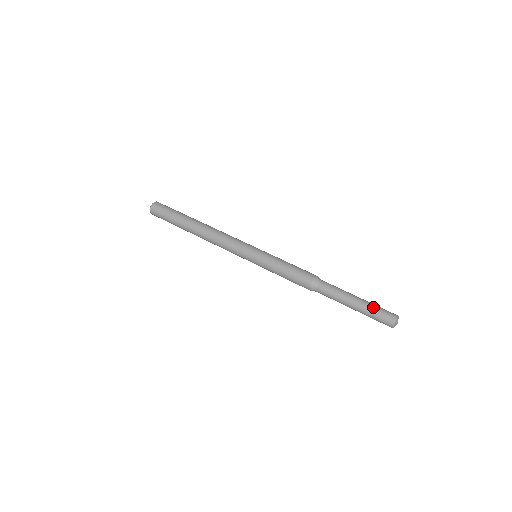
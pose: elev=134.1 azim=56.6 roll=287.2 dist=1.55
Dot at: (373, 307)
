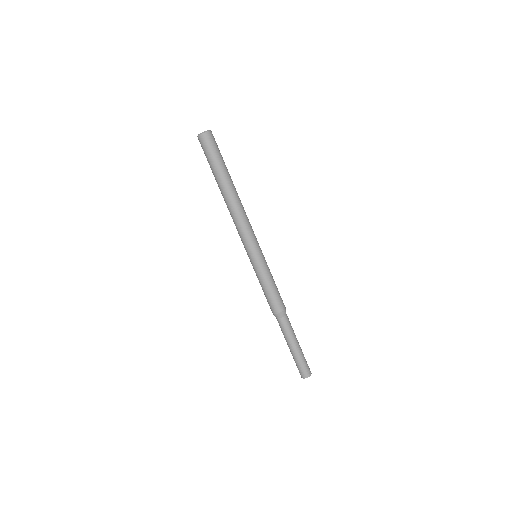
Dot at: (300, 360)
